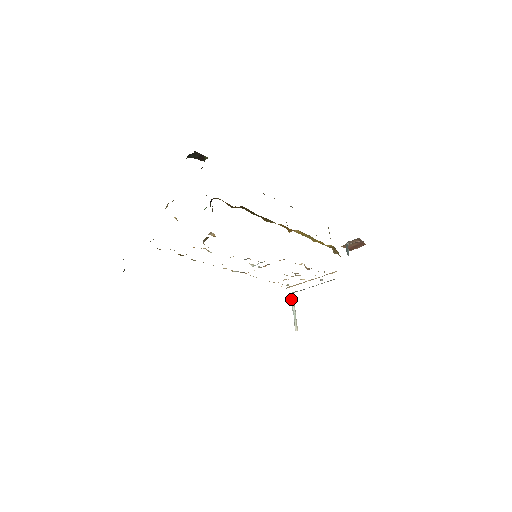
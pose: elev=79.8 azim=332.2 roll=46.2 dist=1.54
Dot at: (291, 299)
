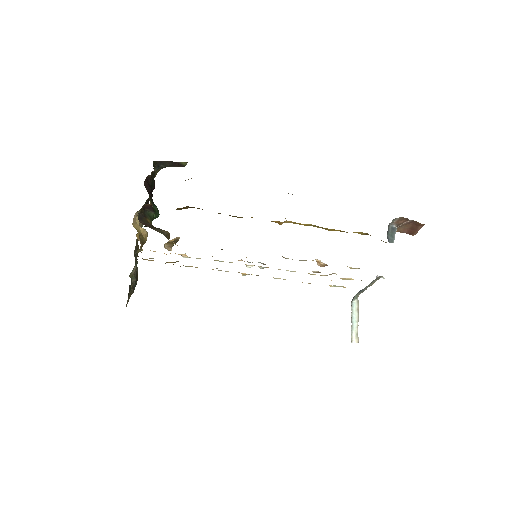
Dot at: (353, 303)
